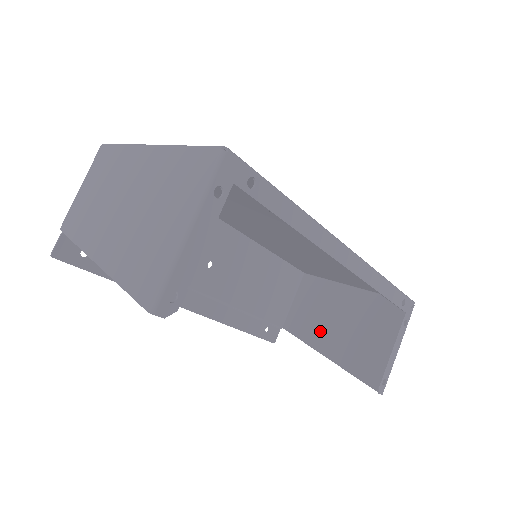
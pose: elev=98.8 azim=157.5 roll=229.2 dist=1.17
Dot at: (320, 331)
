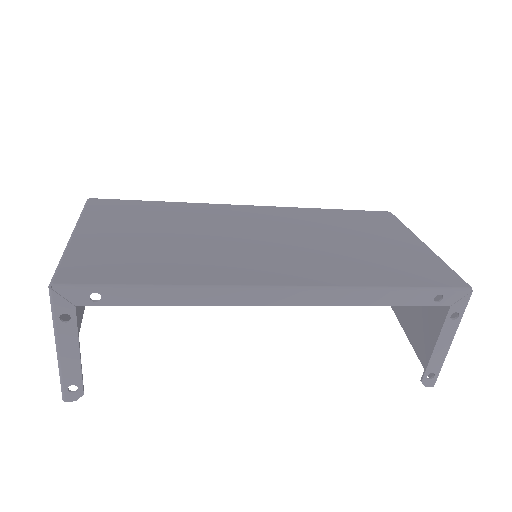
Dot at: occluded
